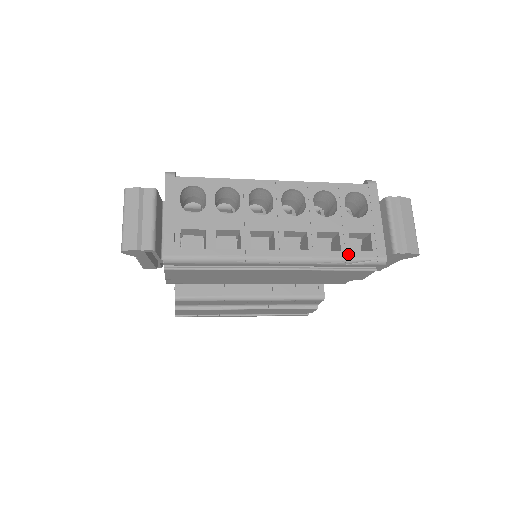
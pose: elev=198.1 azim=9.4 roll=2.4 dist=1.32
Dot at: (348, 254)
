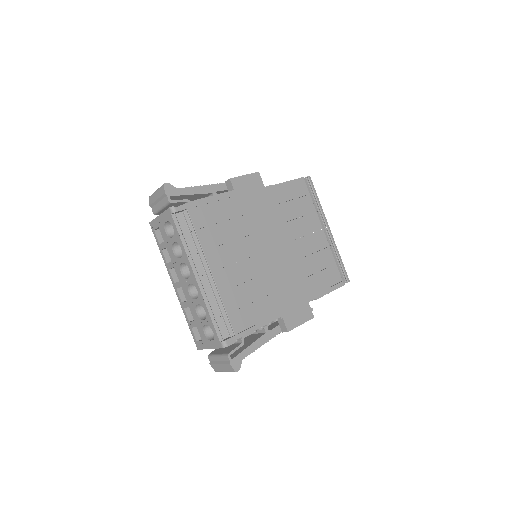
Dot at: (190, 326)
